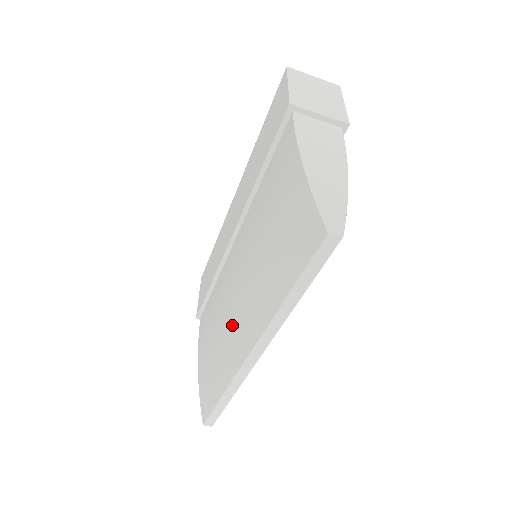
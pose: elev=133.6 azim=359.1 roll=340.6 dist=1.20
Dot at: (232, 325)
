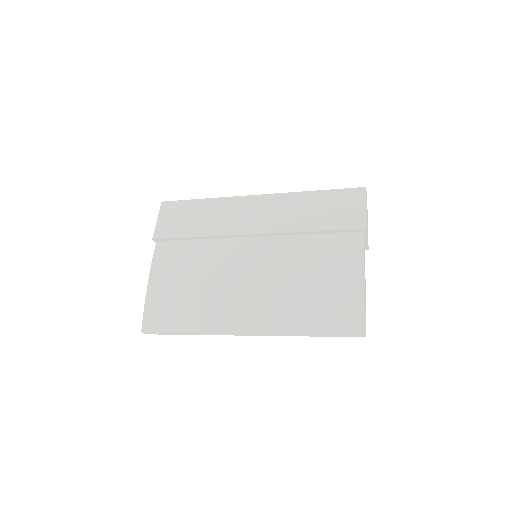
Dot at: (232, 300)
